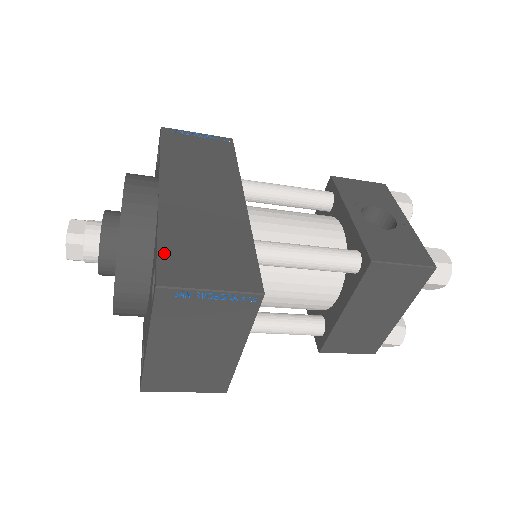
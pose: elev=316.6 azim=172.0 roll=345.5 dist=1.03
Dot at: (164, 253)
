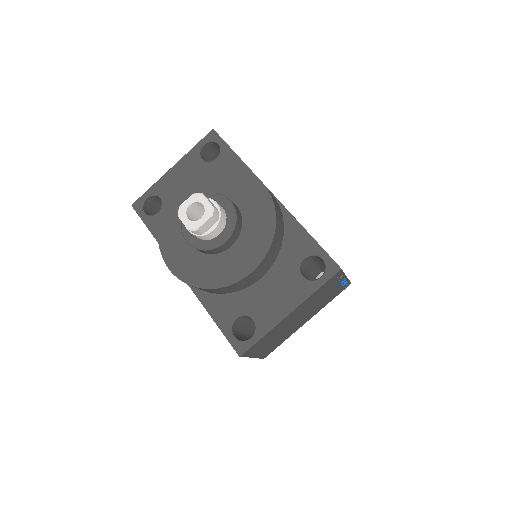
Dot at: (320, 246)
